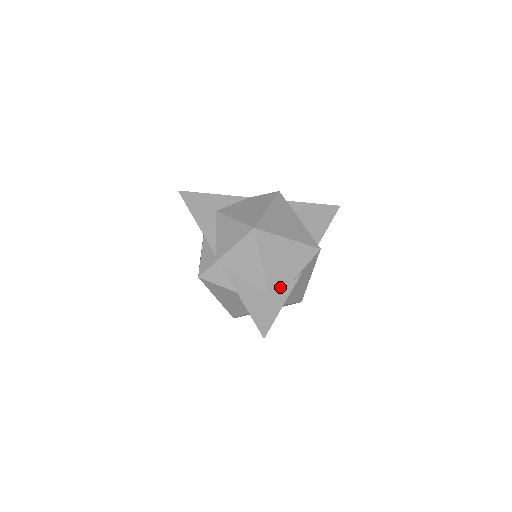
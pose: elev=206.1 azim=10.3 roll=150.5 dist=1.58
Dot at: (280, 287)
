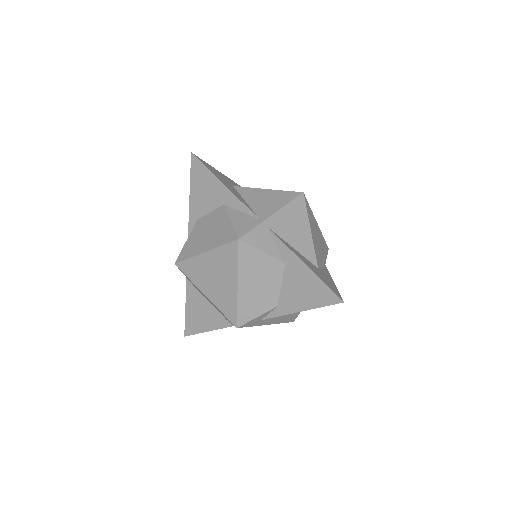
Dot at: (321, 266)
